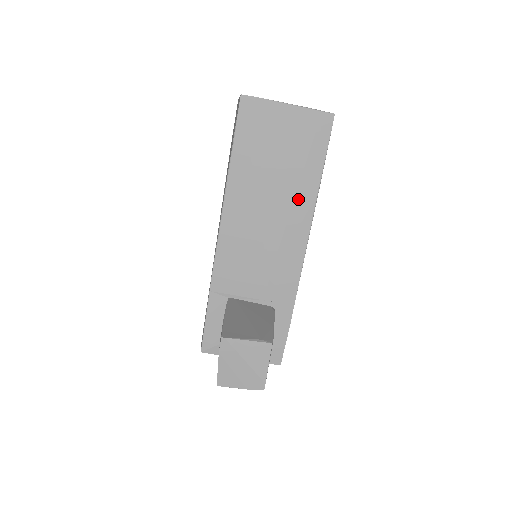
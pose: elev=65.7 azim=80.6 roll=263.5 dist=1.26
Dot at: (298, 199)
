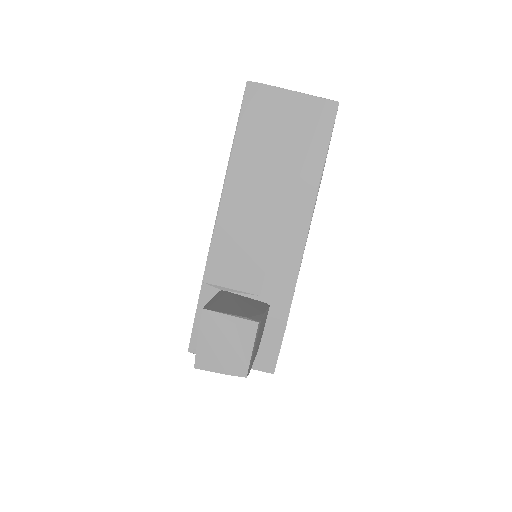
Dot at: (299, 187)
